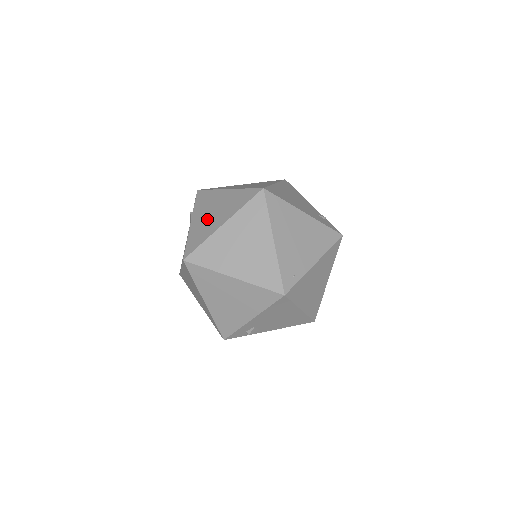
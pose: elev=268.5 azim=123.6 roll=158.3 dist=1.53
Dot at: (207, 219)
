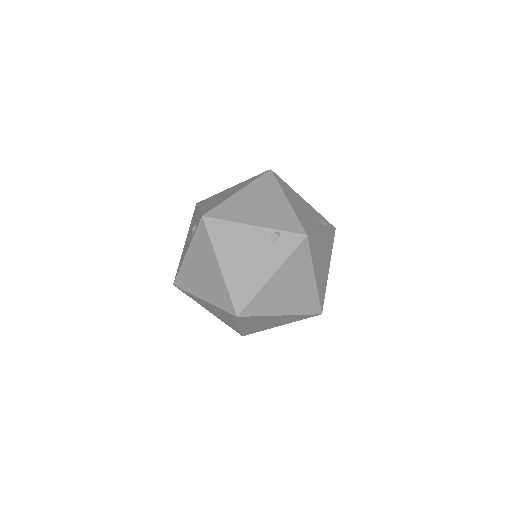
Dot at: (220, 317)
